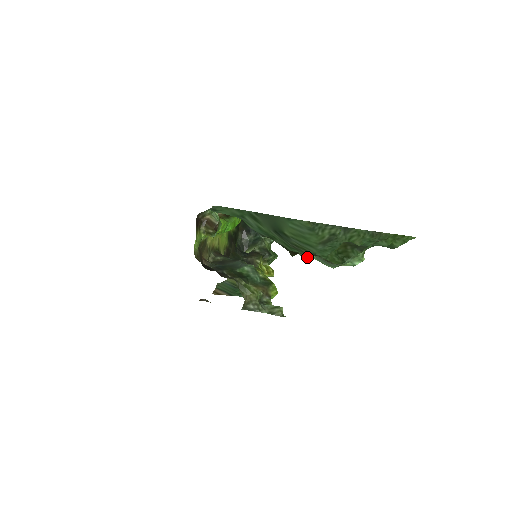
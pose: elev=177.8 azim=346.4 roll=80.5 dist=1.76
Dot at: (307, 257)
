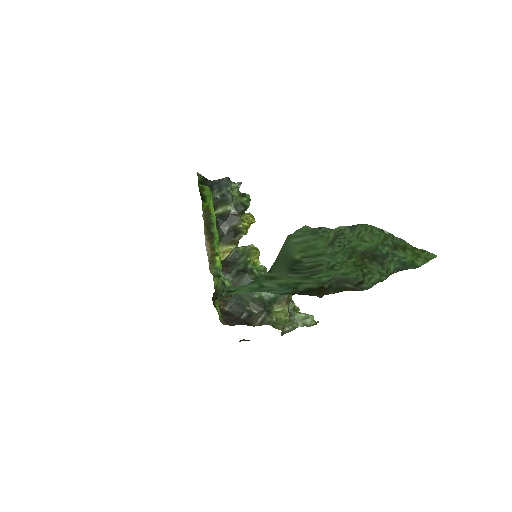
Dot at: (328, 279)
